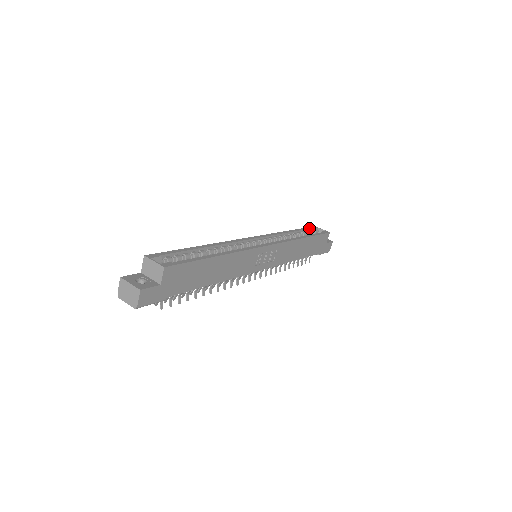
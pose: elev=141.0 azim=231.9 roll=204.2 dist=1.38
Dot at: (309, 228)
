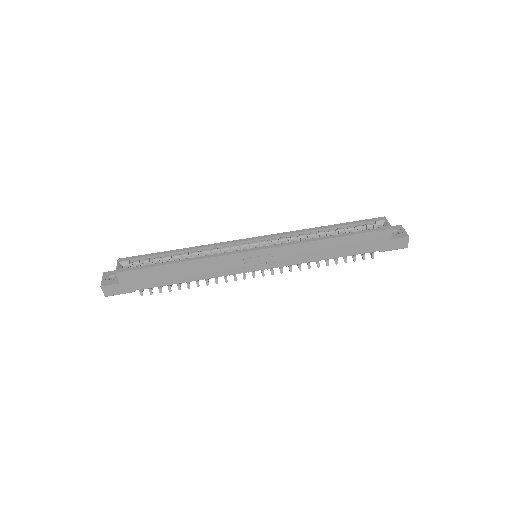
Dot at: (366, 221)
